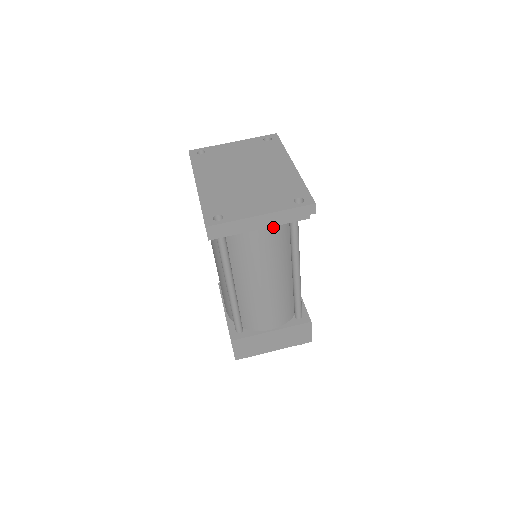
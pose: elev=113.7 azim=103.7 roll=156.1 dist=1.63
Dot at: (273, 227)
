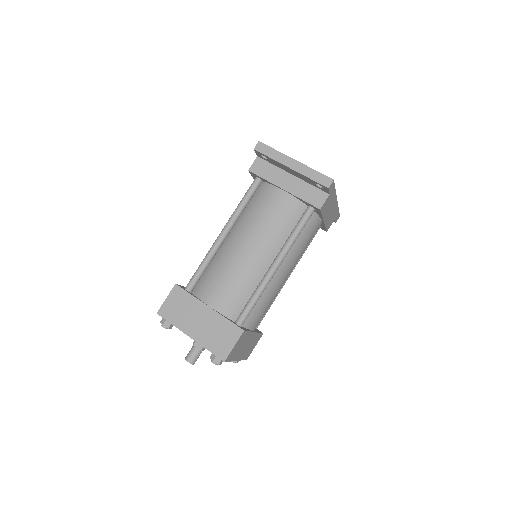
Dot at: (292, 200)
